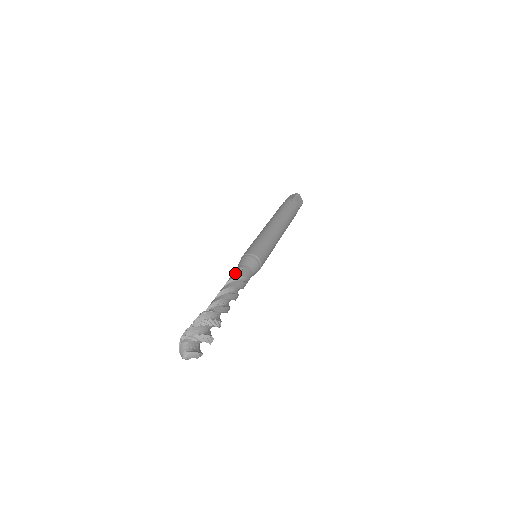
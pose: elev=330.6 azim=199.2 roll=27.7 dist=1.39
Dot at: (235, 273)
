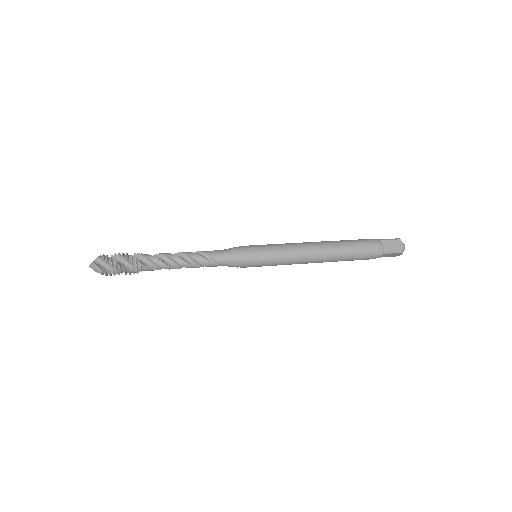
Dot at: occluded
